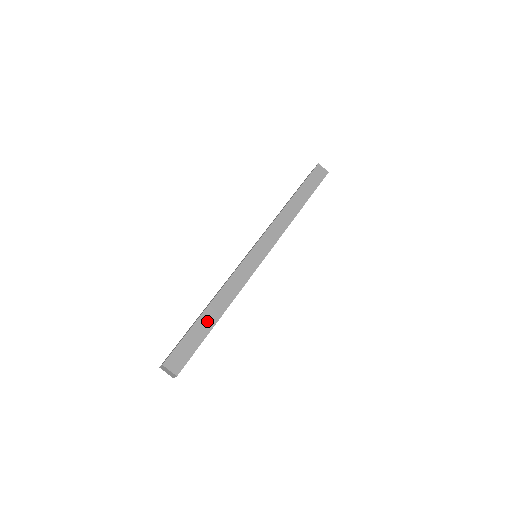
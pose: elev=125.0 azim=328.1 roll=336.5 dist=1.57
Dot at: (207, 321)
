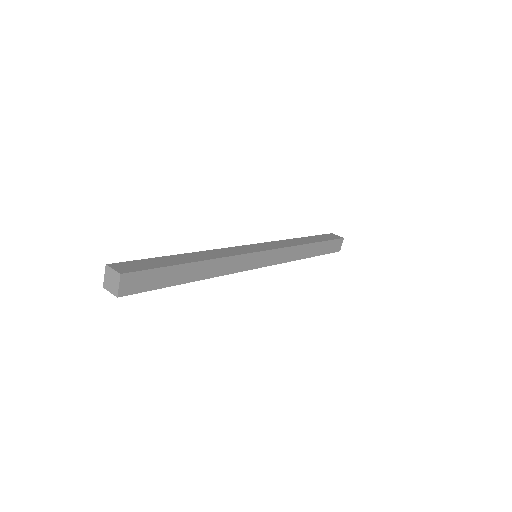
Dot at: (180, 259)
